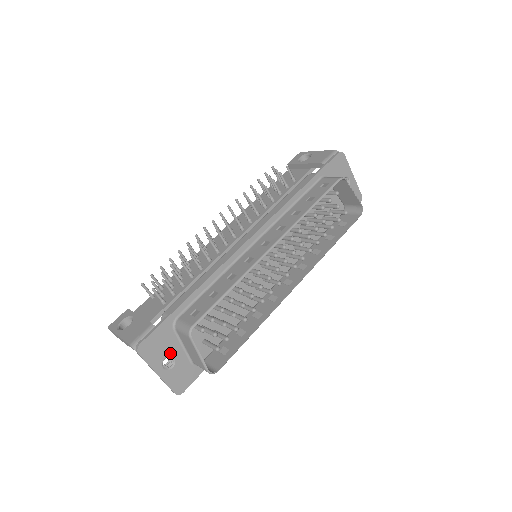
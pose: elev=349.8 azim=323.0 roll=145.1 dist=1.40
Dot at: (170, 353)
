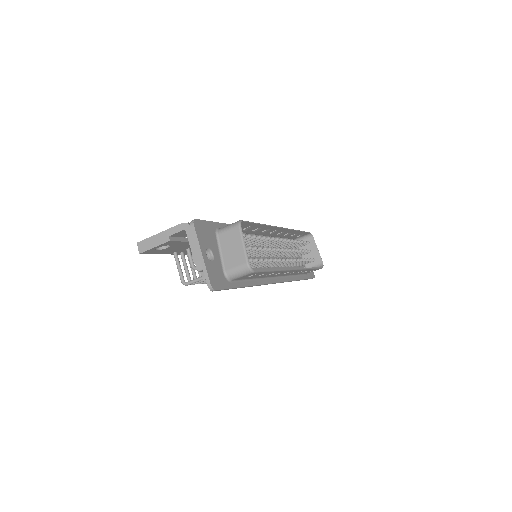
Dot at: (211, 248)
